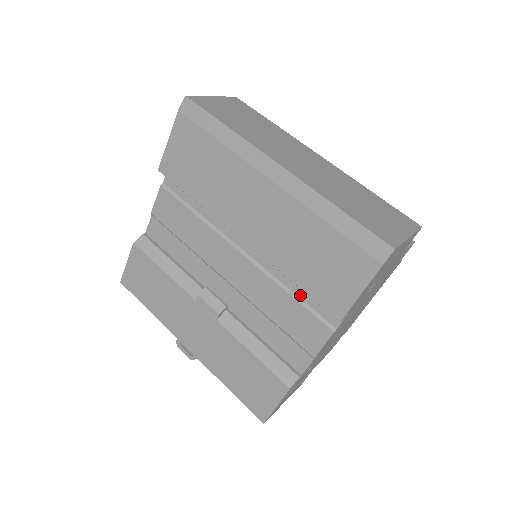
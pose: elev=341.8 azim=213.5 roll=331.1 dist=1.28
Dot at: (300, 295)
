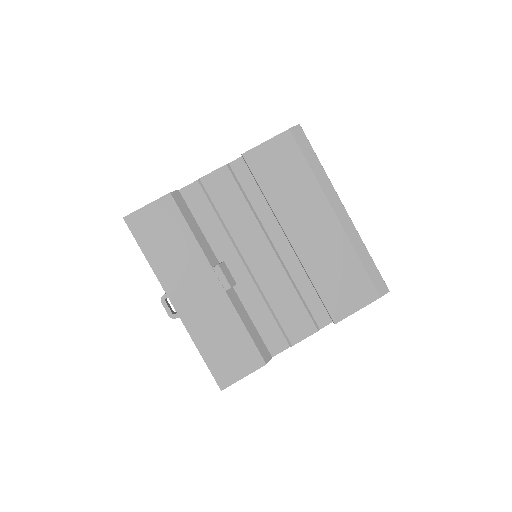
Dot at: (305, 297)
